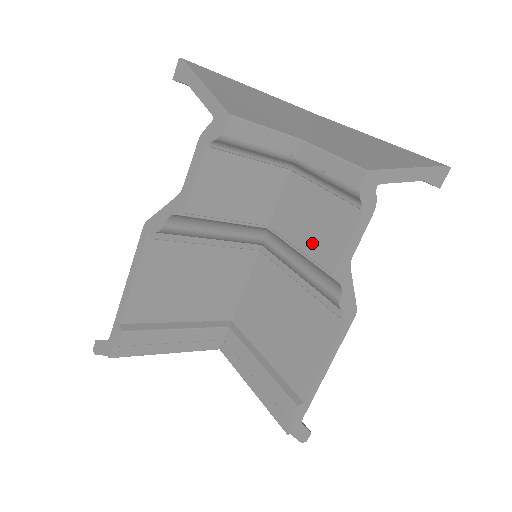
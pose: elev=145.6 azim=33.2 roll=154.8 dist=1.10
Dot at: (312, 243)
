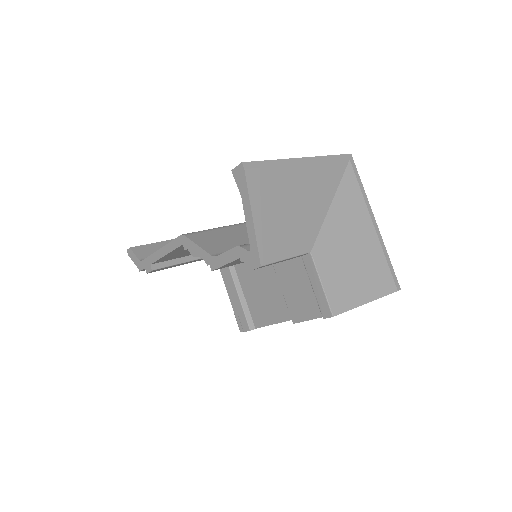
Dot at: (290, 297)
